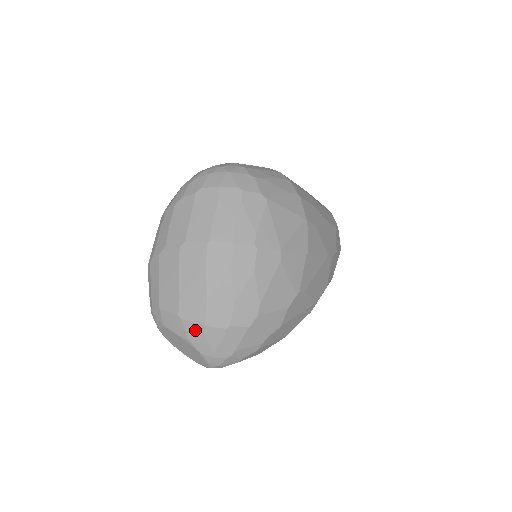
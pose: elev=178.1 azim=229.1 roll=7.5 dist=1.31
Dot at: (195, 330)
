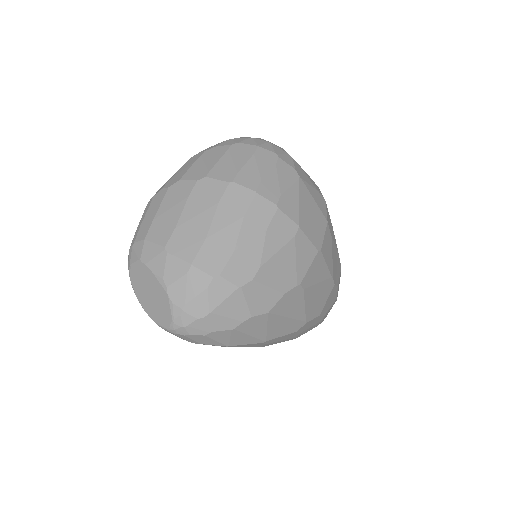
Dot at: (177, 268)
